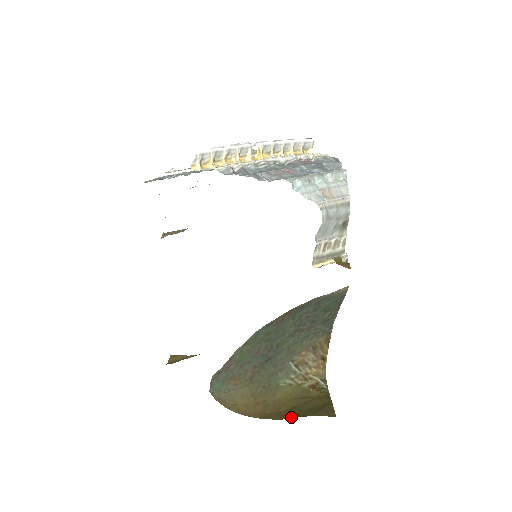
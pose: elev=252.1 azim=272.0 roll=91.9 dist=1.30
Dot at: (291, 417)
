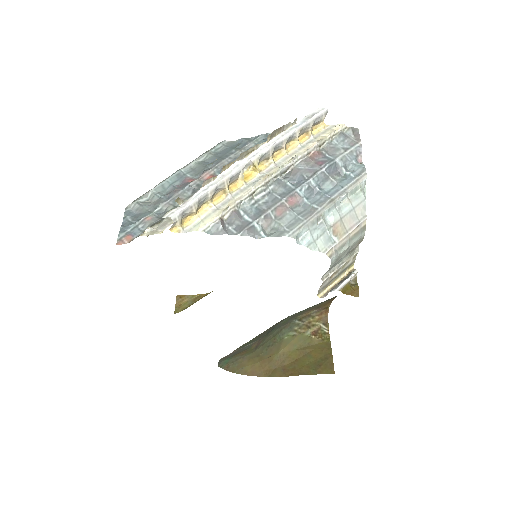
Dot at: (294, 375)
